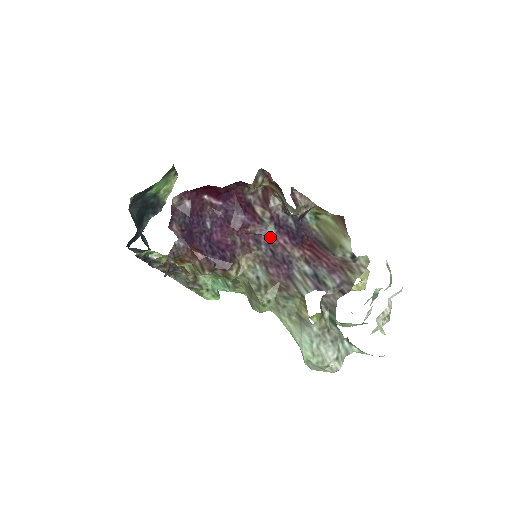
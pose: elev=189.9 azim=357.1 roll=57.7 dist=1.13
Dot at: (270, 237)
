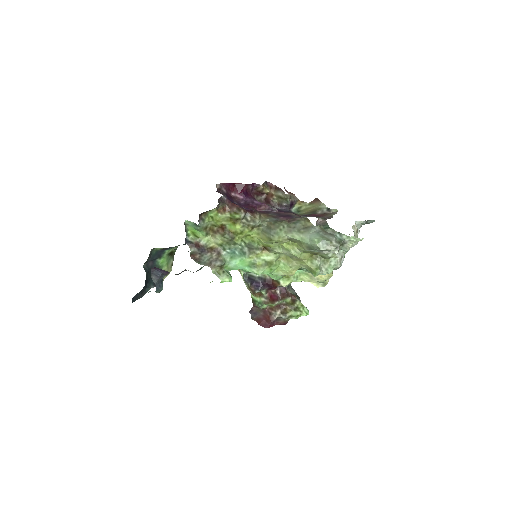
Dot at: (275, 212)
